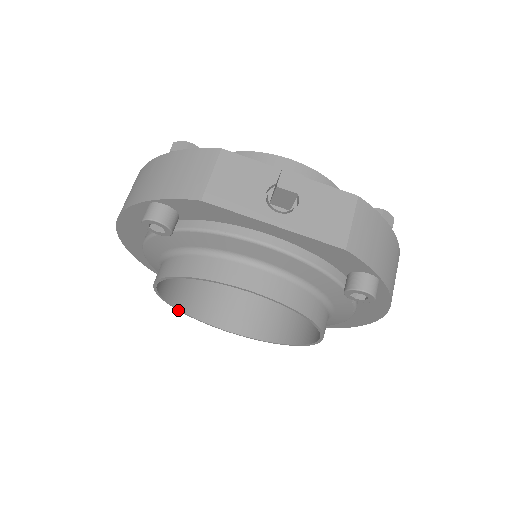
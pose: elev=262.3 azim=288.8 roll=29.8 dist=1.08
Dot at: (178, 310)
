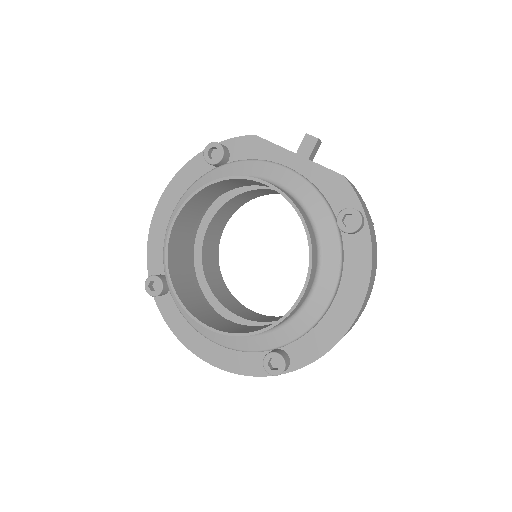
Dot at: (168, 278)
